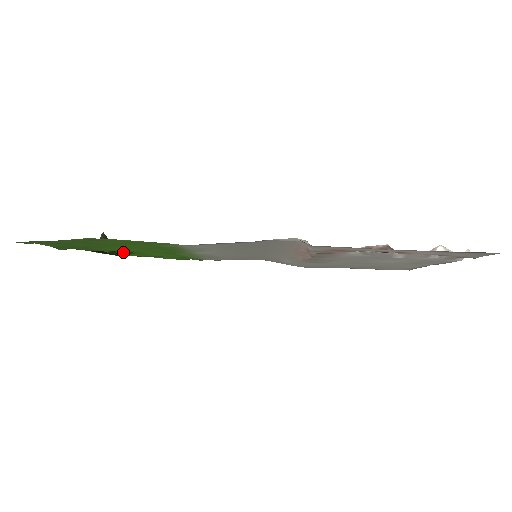
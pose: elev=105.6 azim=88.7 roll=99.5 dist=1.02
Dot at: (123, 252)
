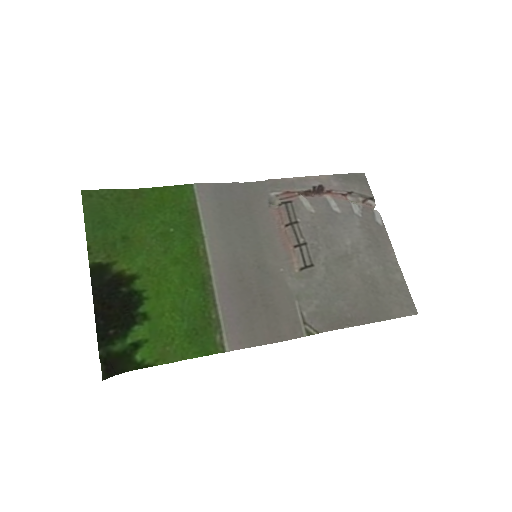
Dot at: (140, 286)
